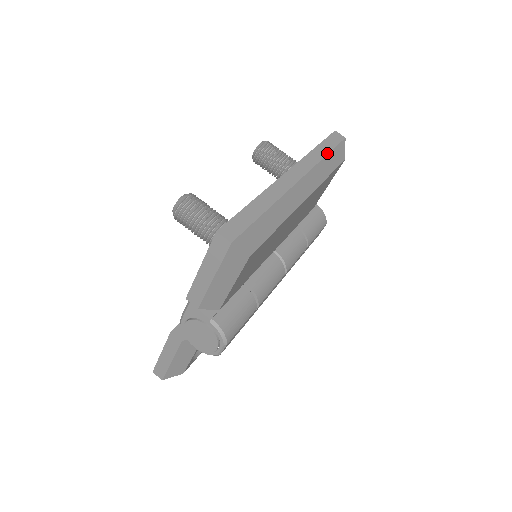
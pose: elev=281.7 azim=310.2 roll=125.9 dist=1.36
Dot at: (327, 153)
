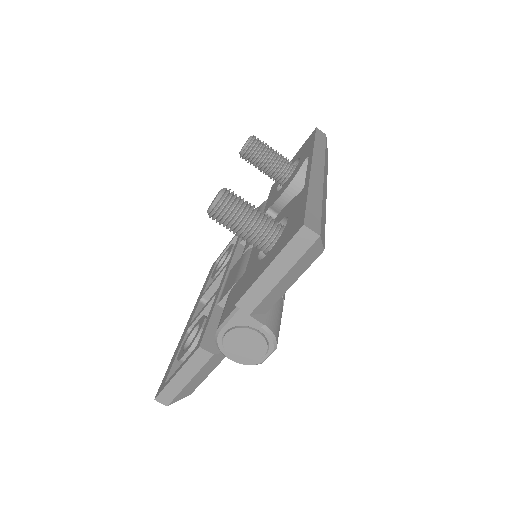
Dot at: (324, 148)
